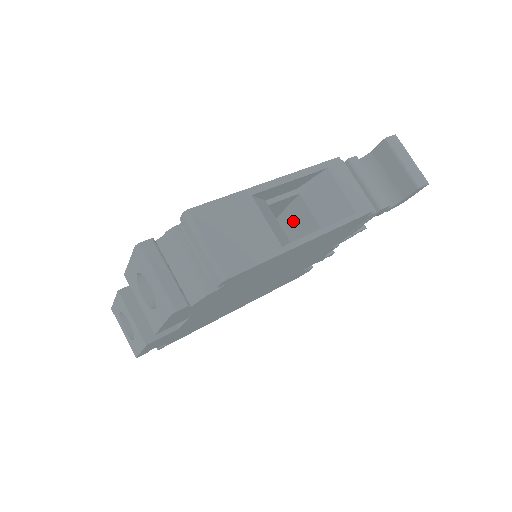
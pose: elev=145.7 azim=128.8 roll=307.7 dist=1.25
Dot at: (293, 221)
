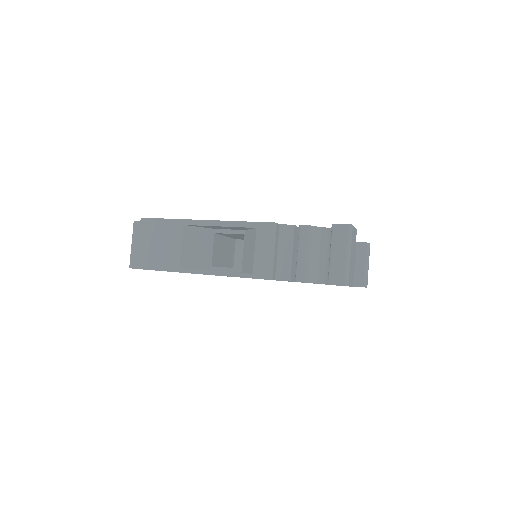
Dot at: occluded
